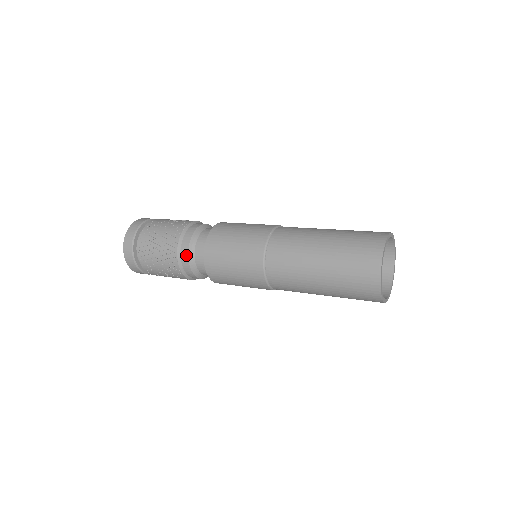
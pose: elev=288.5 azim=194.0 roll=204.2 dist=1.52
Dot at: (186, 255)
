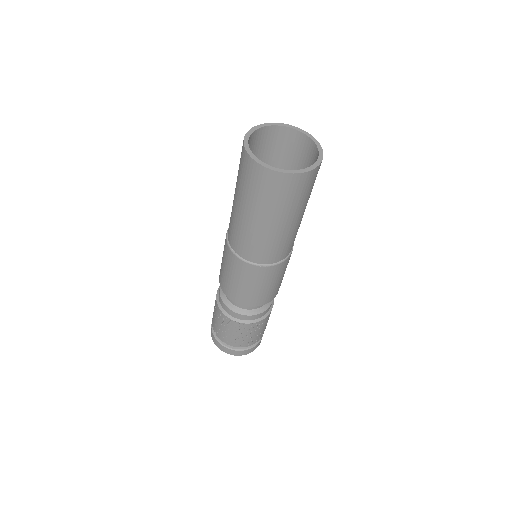
Dot at: (227, 309)
